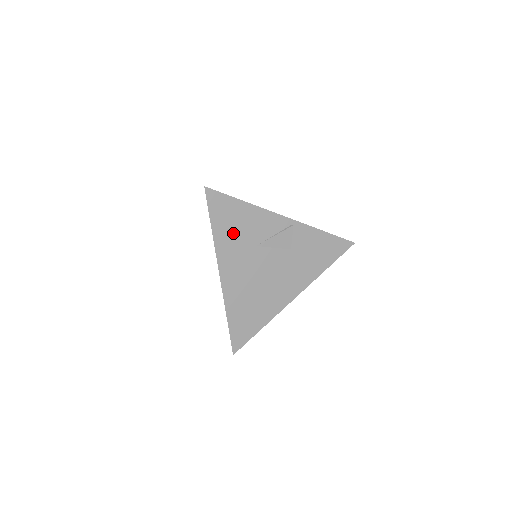
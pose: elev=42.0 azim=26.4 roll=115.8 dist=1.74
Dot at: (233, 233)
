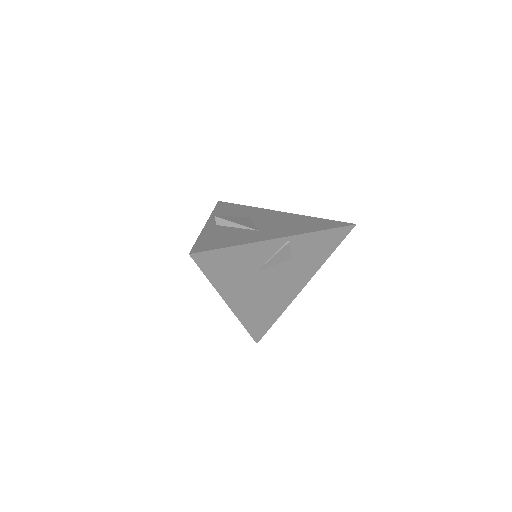
Dot at: (231, 273)
